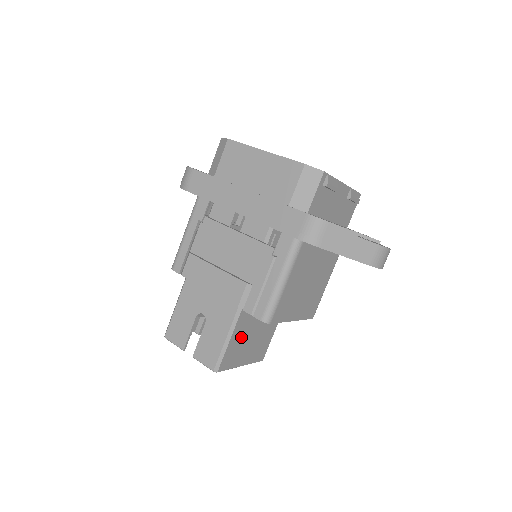
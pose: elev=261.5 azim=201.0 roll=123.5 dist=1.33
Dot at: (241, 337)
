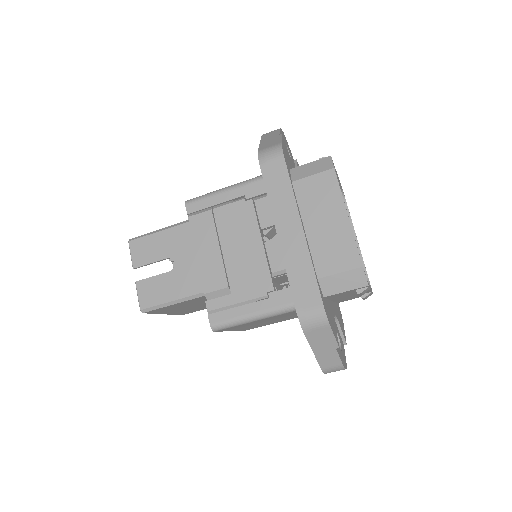
Dot at: (184, 304)
